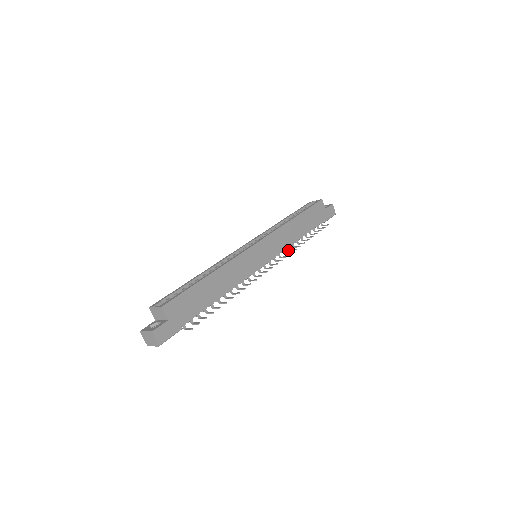
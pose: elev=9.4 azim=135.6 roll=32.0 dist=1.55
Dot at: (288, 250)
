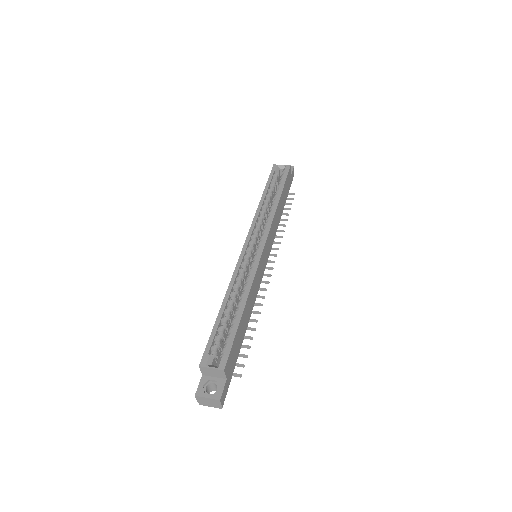
Dot at: occluded
